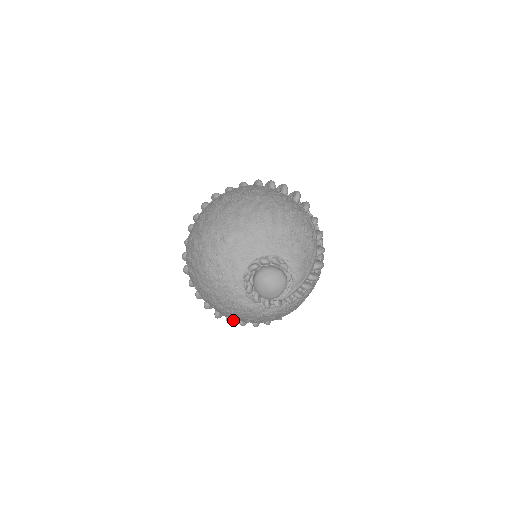
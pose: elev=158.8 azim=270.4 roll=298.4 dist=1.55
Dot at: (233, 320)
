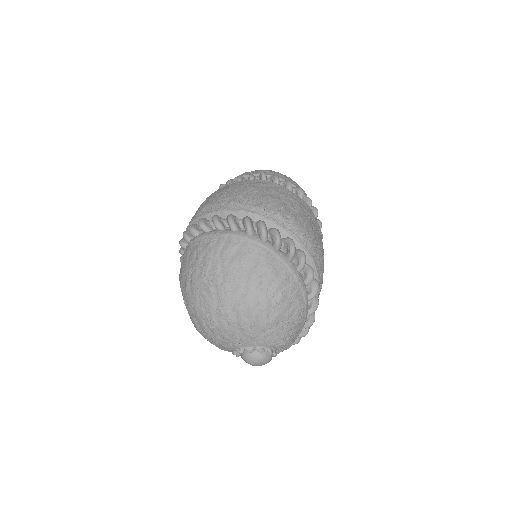
Dot at: occluded
